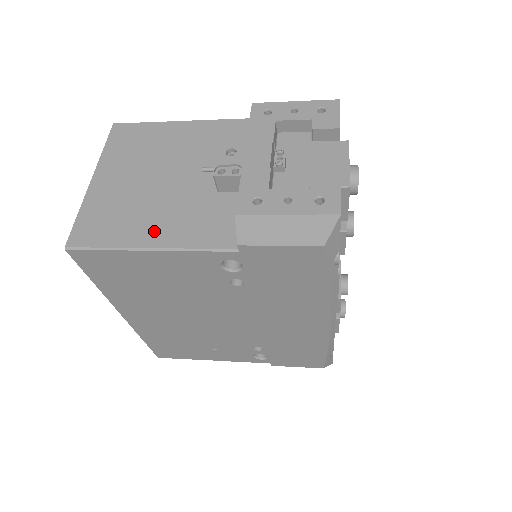
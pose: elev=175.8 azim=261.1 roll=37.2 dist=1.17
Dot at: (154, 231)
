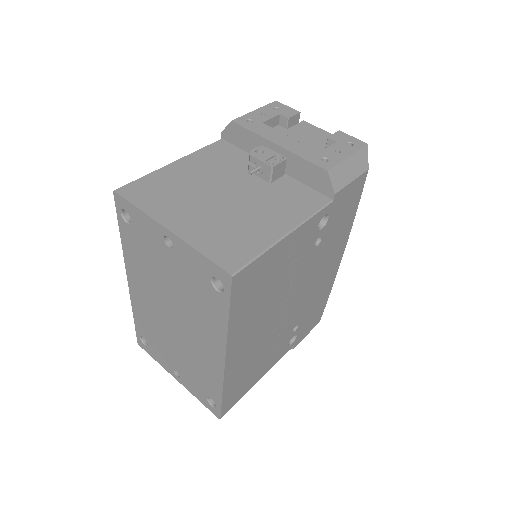
Dot at: (273, 224)
